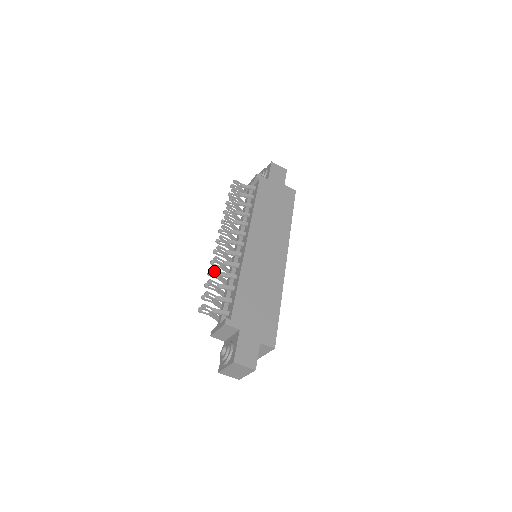
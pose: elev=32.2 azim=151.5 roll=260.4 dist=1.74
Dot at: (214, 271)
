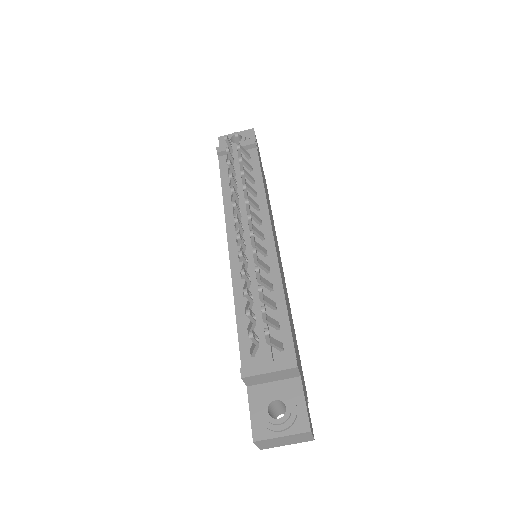
Dot at: occluded
